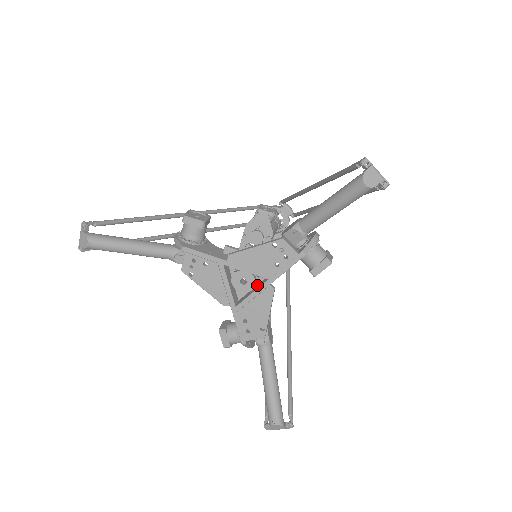
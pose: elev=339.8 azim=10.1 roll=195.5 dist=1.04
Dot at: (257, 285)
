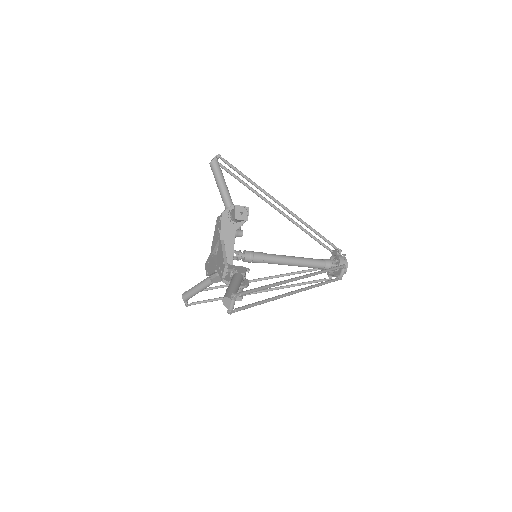
Dot at: occluded
